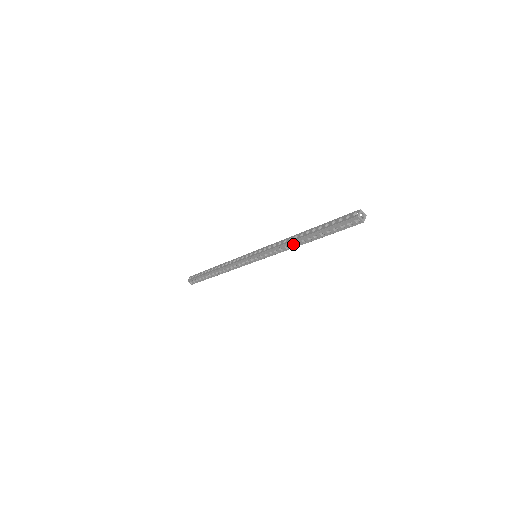
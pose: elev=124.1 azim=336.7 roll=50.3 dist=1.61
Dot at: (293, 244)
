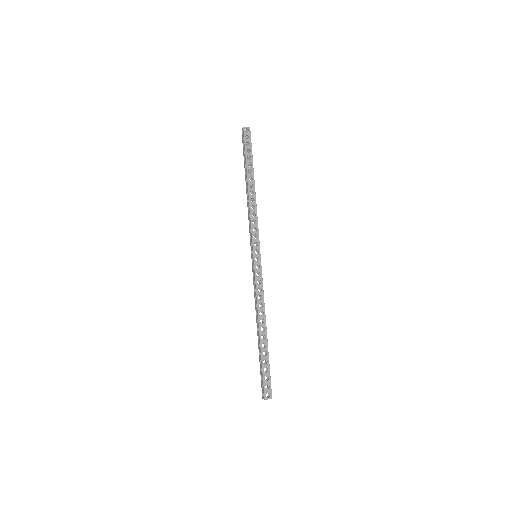
Dot at: (252, 203)
